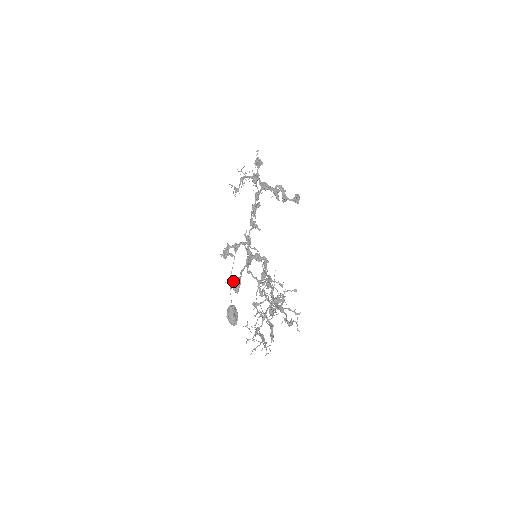
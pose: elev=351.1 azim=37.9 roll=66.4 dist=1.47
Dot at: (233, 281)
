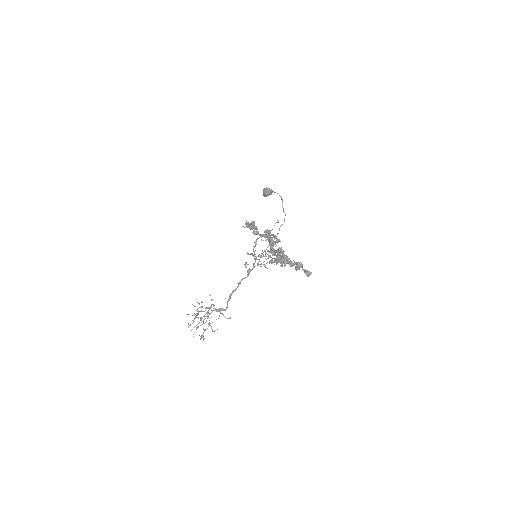
Dot at: occluded
